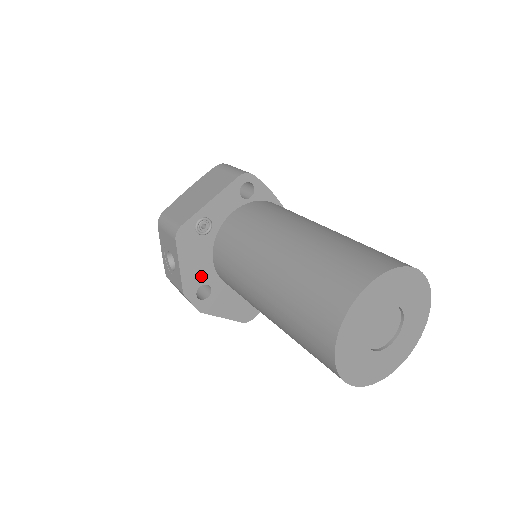
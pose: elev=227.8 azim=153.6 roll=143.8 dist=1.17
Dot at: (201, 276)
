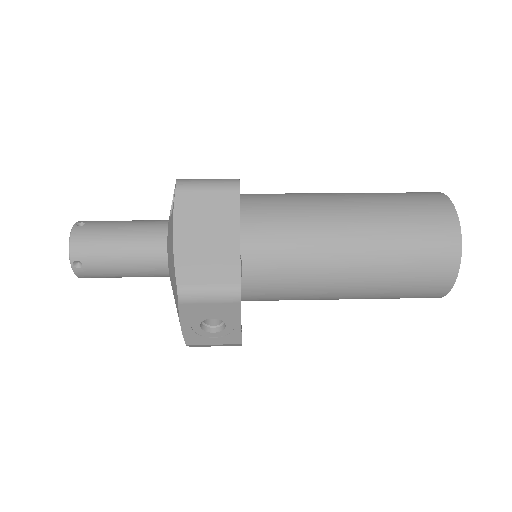
Dot at: occluded
